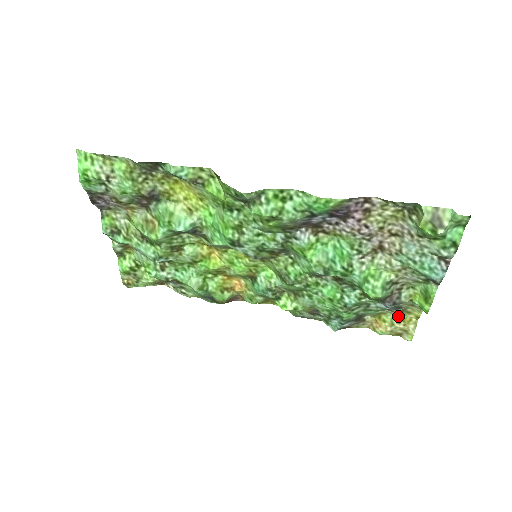
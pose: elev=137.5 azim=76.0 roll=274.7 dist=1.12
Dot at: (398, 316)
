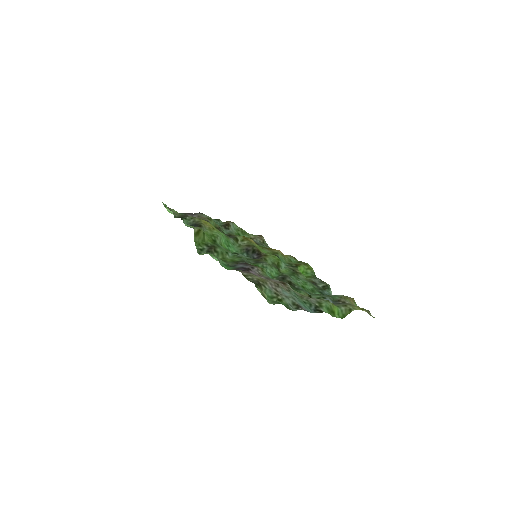
Dot at: (351, 304)
